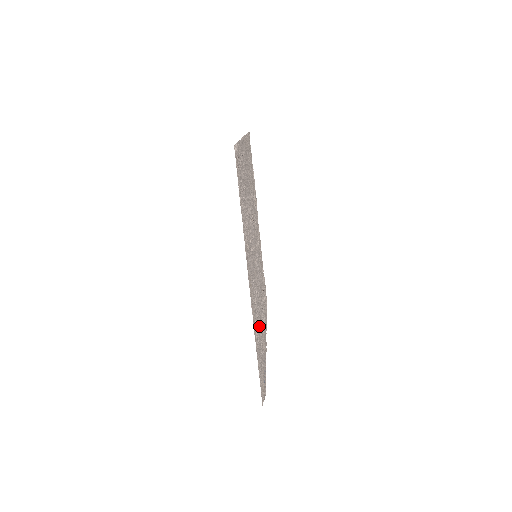
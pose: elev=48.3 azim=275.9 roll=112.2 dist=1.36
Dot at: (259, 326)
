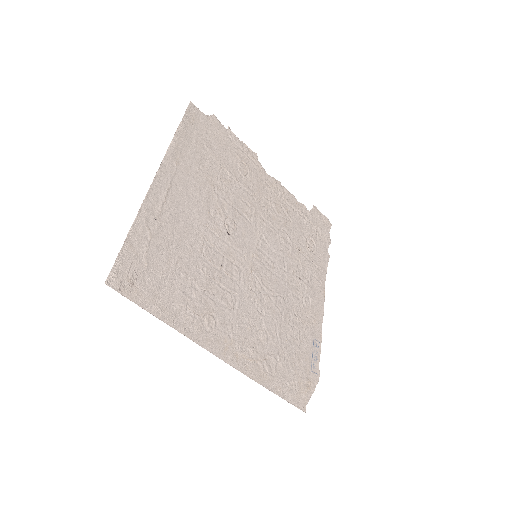
Dot at: (282, 332)
